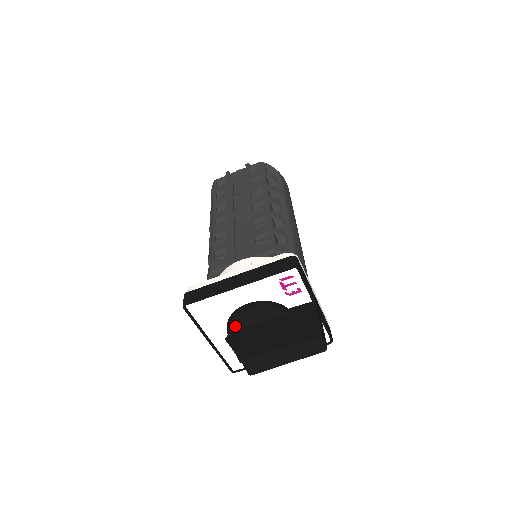
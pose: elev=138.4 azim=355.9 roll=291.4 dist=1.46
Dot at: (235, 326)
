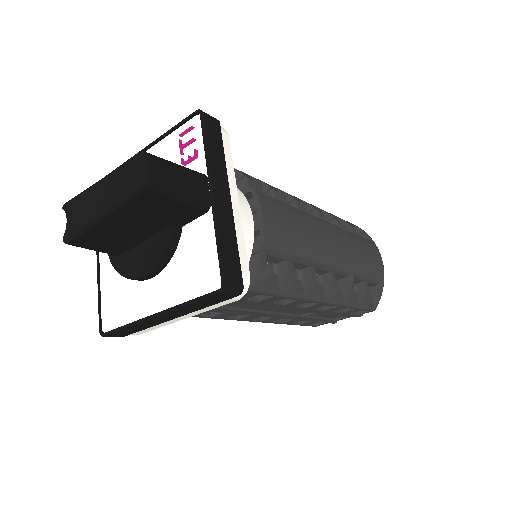
Dot at: occluded
